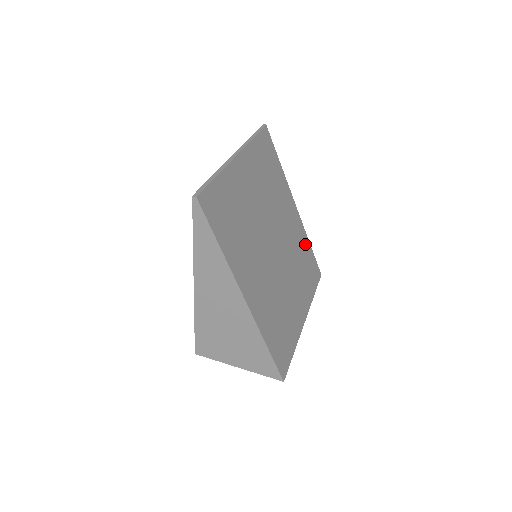
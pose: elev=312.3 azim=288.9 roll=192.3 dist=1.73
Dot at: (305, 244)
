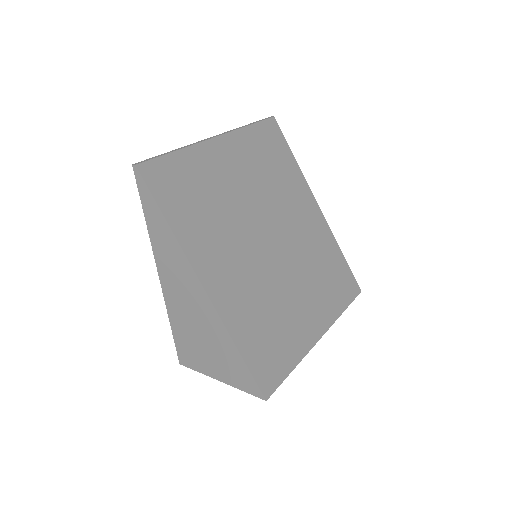
Dot at: (332, 250)
